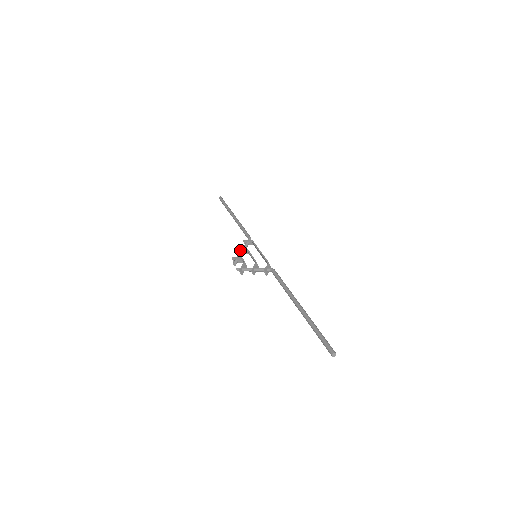
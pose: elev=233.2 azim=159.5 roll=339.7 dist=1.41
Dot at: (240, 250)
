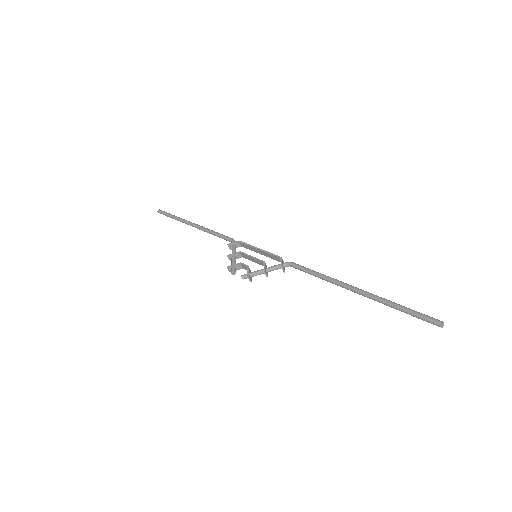
Dot at: (231, 256)
